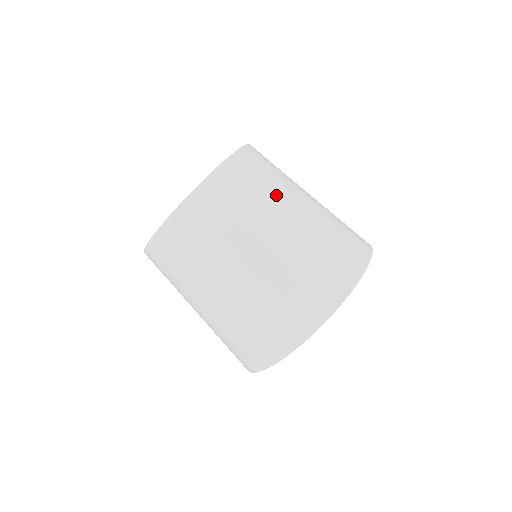
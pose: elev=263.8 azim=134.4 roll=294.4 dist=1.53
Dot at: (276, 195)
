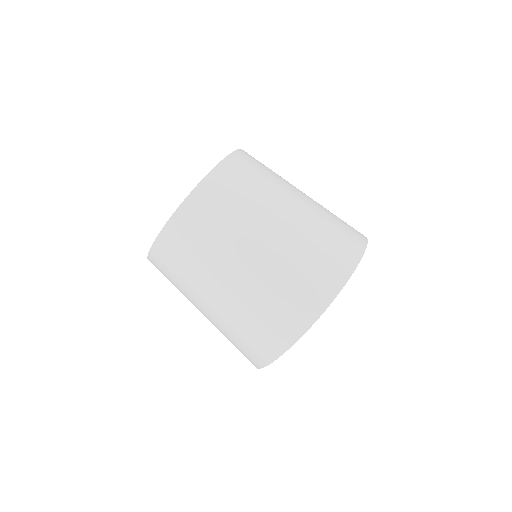
Dot at: (279, 183)
